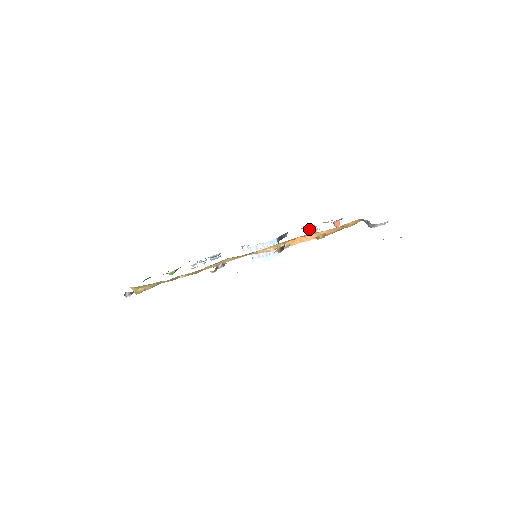
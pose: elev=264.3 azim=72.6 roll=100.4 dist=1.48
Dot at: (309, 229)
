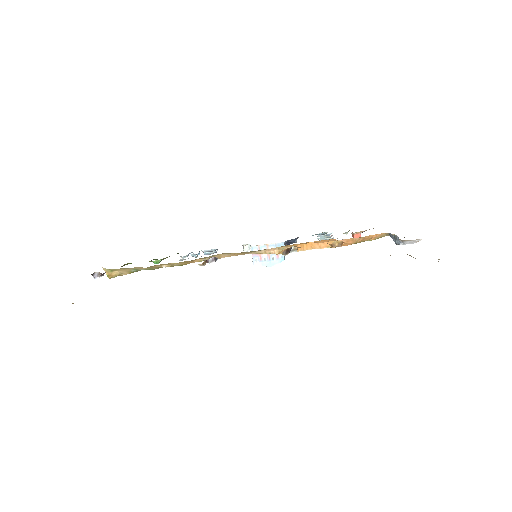
Dot at: (323, 237)
